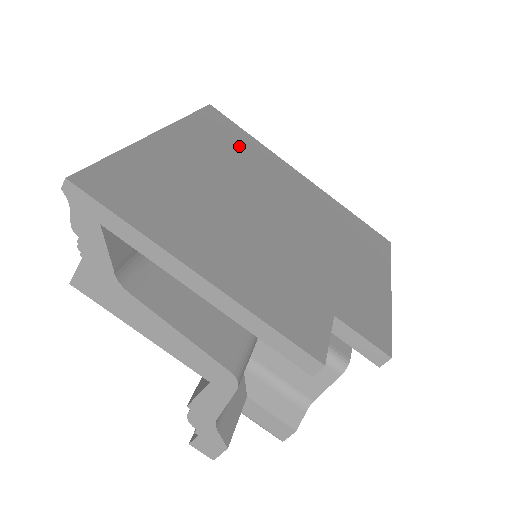
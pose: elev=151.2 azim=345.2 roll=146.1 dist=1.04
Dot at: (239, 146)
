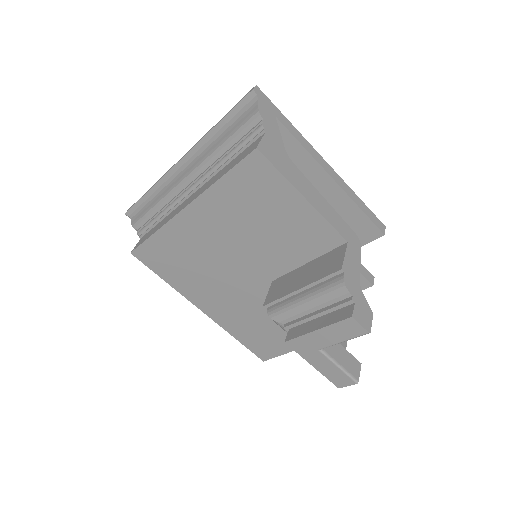
Dot at: occluded
